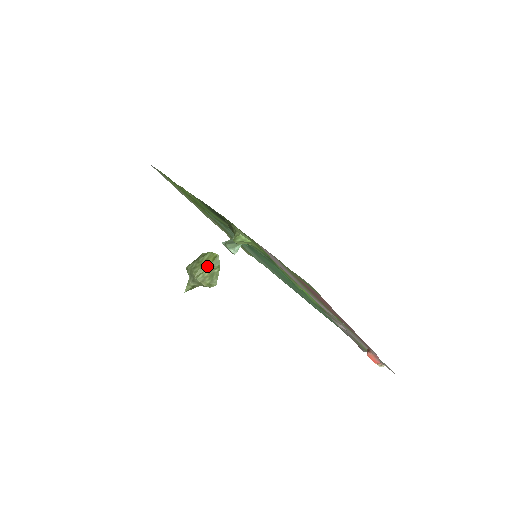
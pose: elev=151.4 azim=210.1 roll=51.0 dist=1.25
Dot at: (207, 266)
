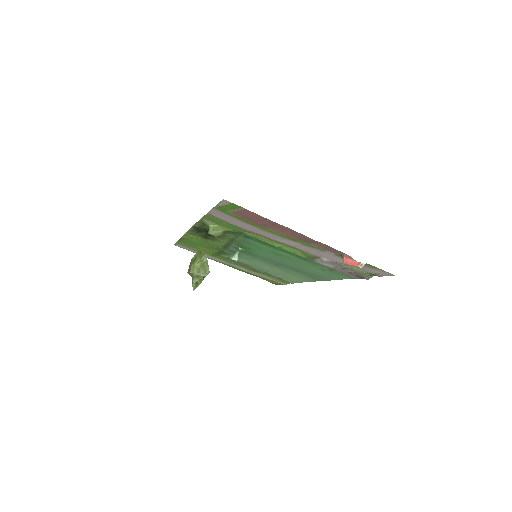
Dot at: (197, 260)
